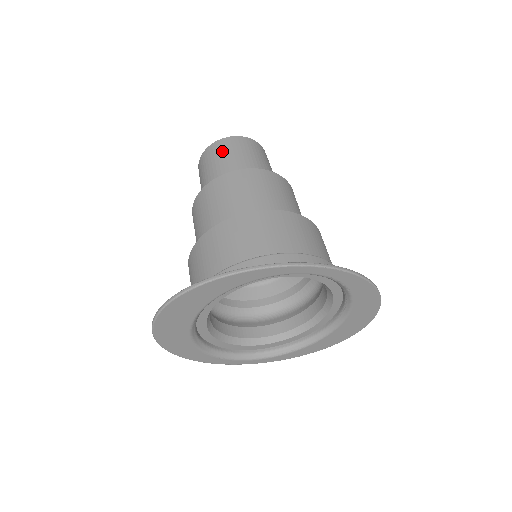
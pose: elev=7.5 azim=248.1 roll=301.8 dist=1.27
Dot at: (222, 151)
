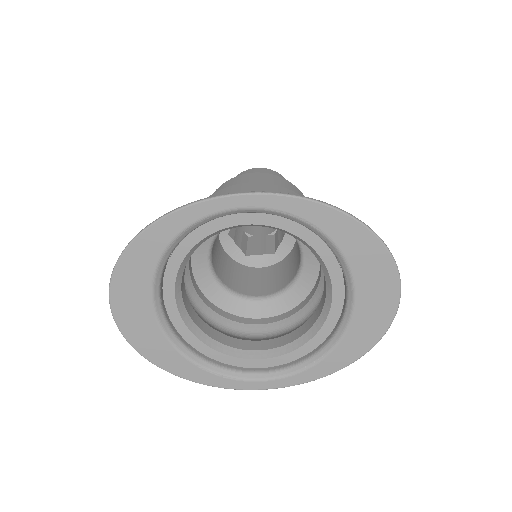
Dot at: occluded
